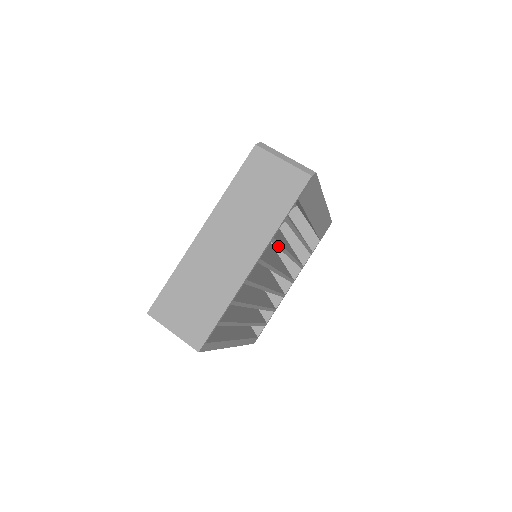
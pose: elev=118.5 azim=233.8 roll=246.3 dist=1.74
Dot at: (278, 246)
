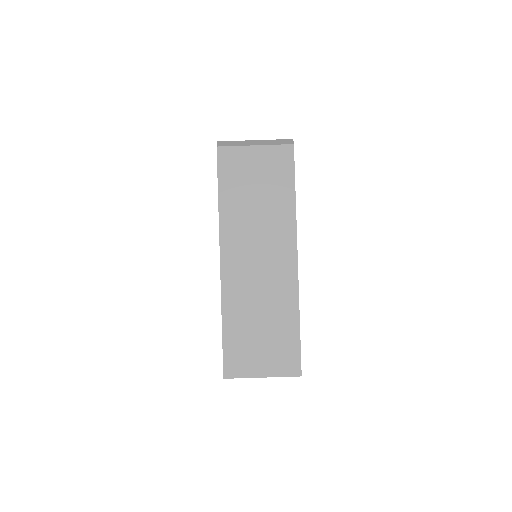
Dot at: occluded
